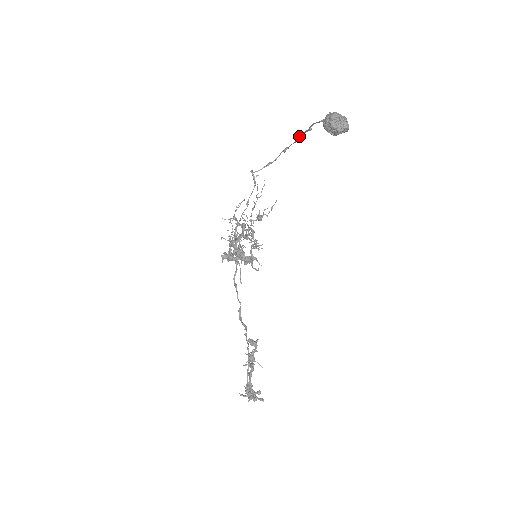
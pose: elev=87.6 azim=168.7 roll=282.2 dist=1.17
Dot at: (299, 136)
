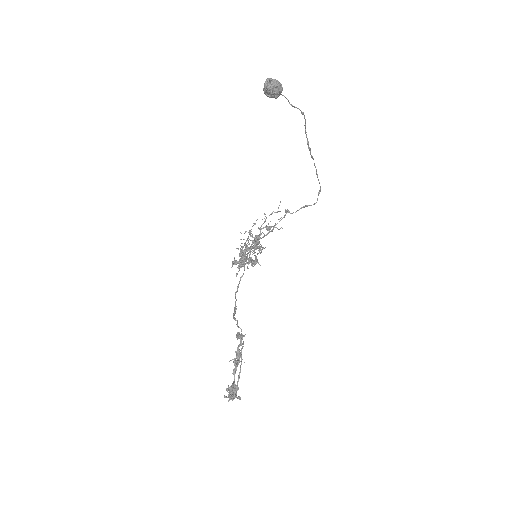
Dot at: (314, 163)
